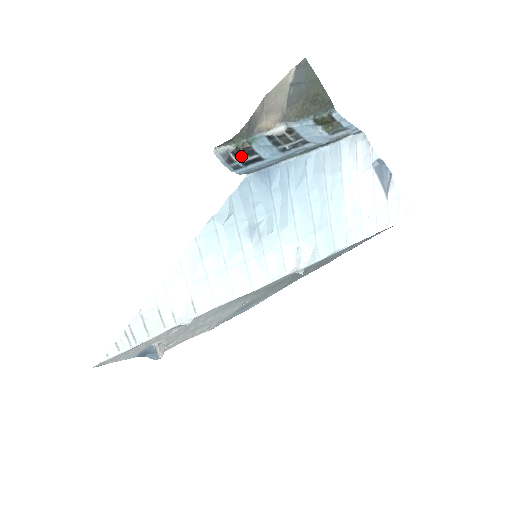
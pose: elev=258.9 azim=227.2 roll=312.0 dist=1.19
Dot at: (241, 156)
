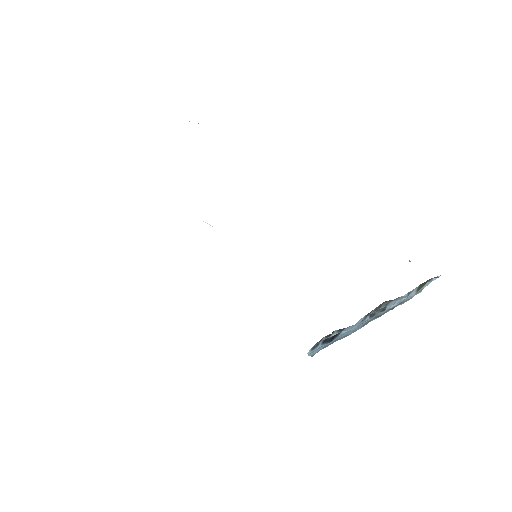
Dot at: (333, 333)
